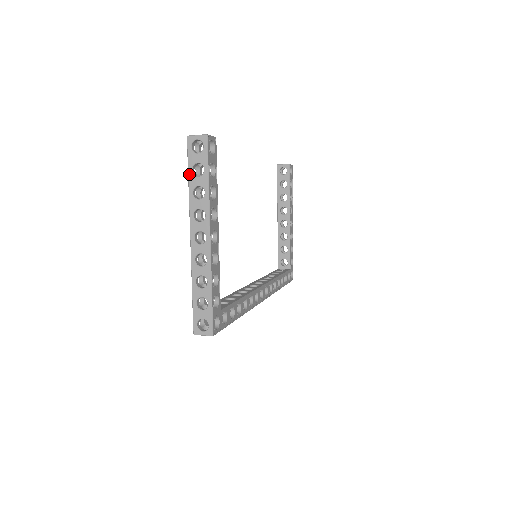
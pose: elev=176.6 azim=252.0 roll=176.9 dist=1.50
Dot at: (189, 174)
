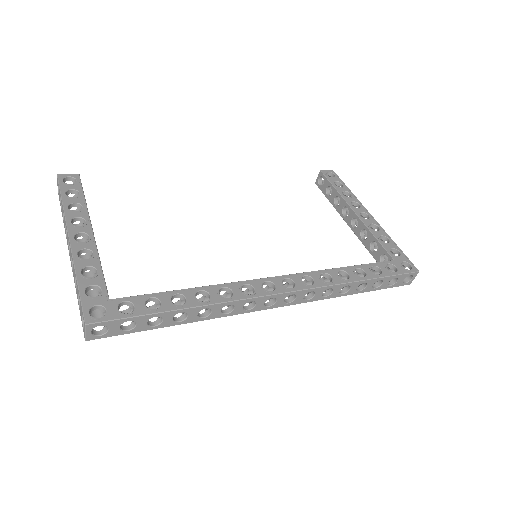
Dot at: occluded
